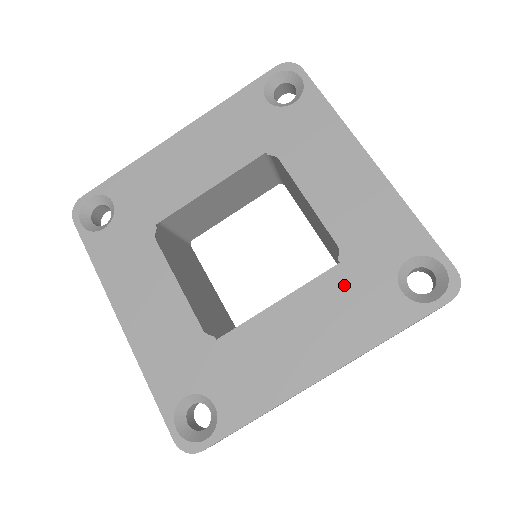
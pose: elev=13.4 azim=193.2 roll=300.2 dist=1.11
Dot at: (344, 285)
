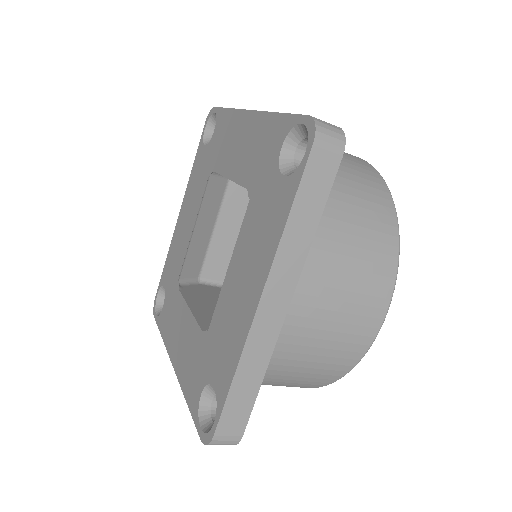
Dot at: (255, 212)
